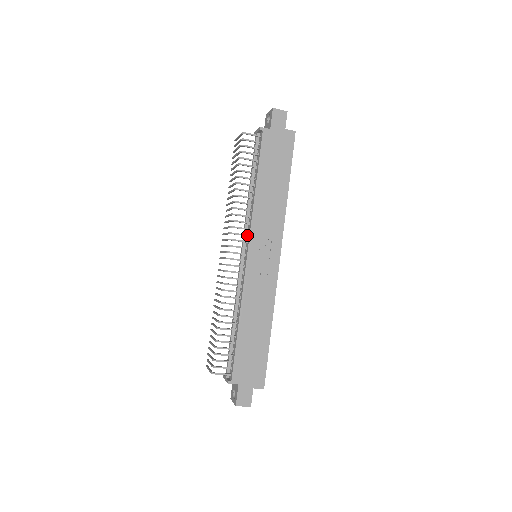
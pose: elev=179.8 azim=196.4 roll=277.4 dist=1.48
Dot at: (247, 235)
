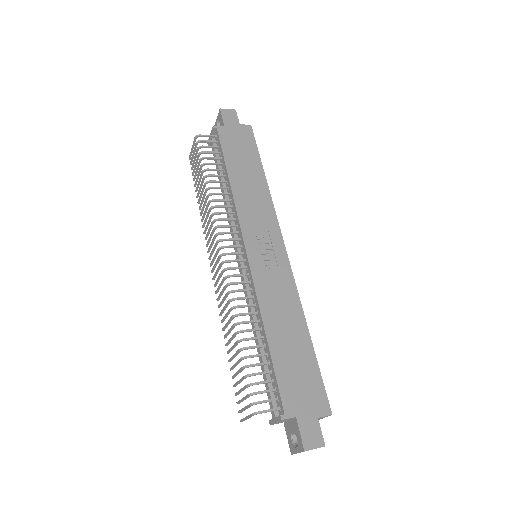
Dot at: (237, 232)
